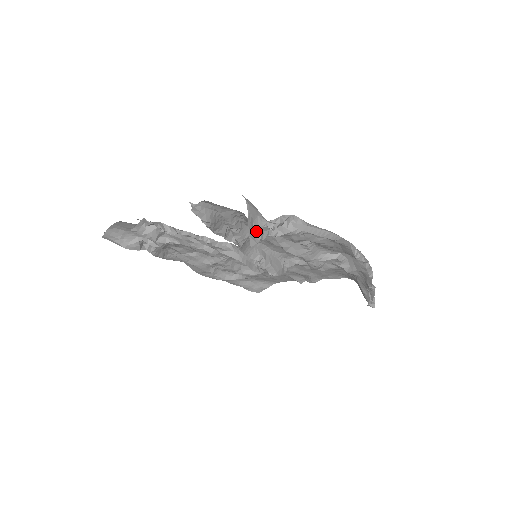
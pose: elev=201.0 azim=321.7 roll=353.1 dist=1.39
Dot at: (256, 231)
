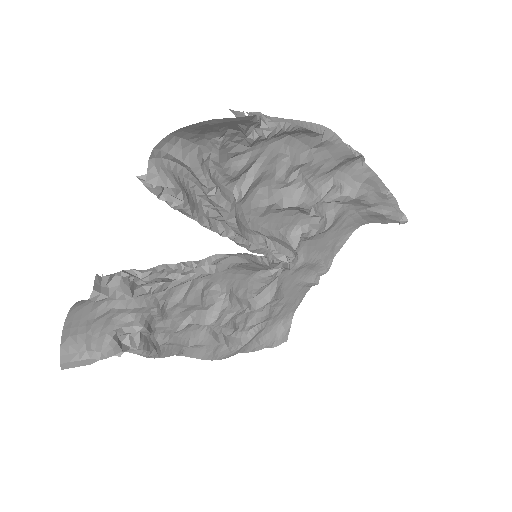
Dot at: occluded
